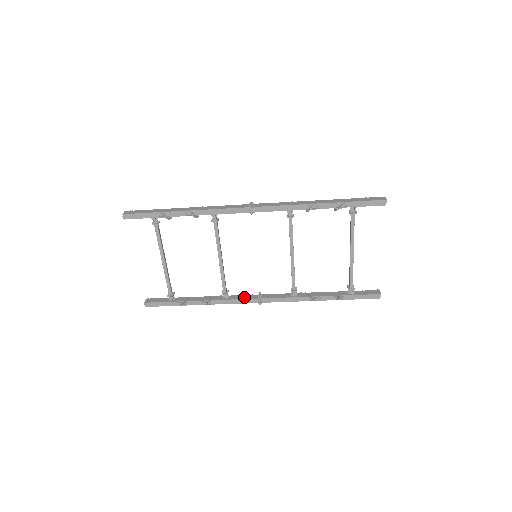
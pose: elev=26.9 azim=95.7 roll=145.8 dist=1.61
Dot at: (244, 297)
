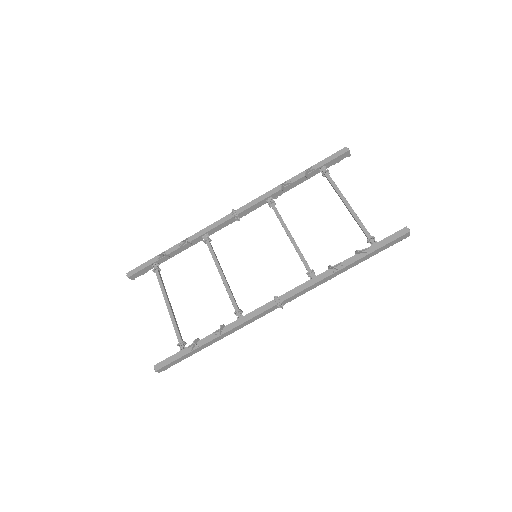
Dot at: (260, 308)
